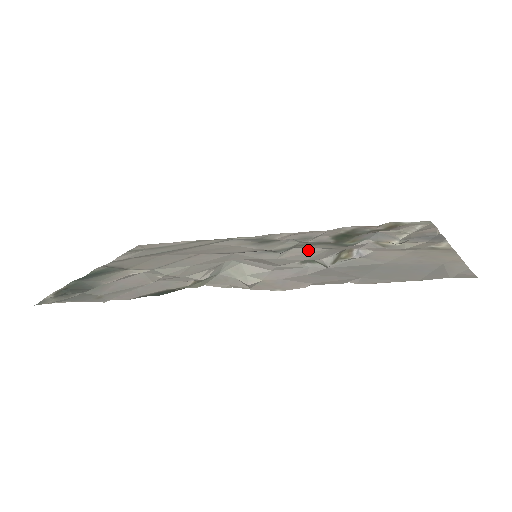
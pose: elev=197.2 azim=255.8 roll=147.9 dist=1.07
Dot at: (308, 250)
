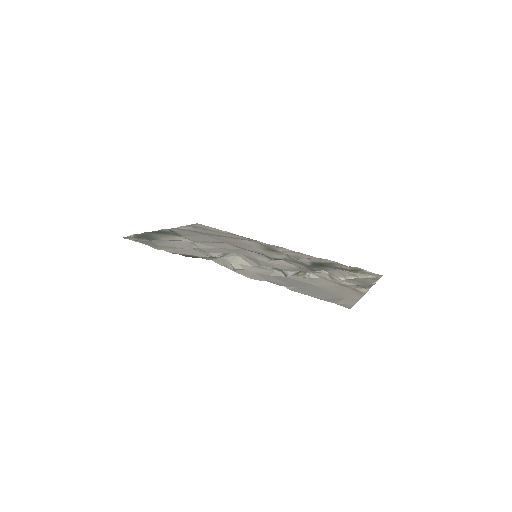
Dot at: (287, 264)
